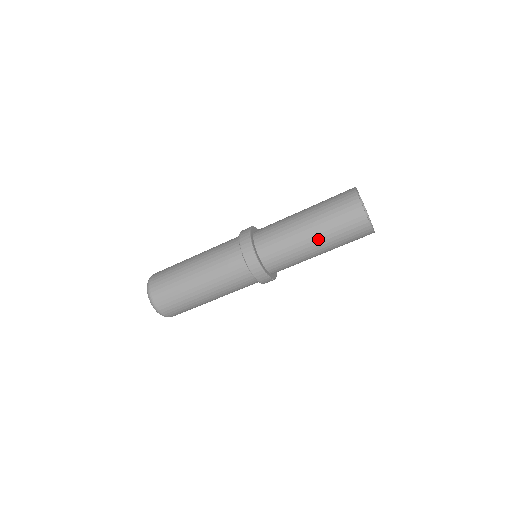
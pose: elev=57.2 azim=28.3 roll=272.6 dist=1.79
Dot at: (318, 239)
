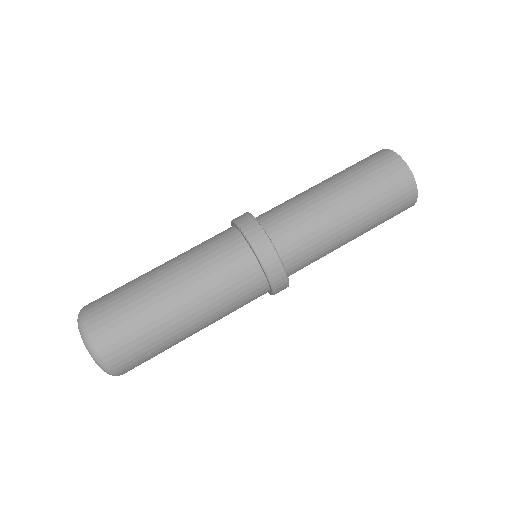
Dot at: (348, 199)
